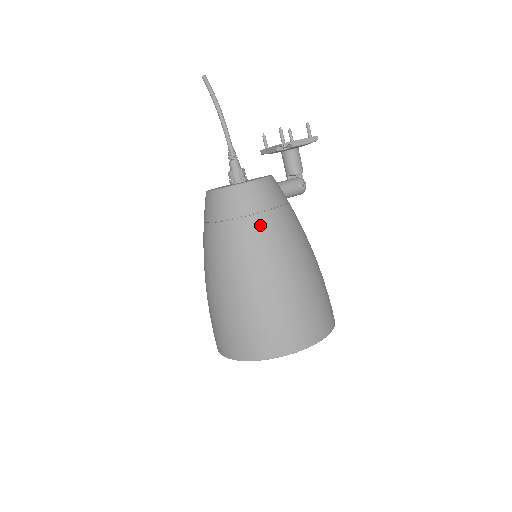
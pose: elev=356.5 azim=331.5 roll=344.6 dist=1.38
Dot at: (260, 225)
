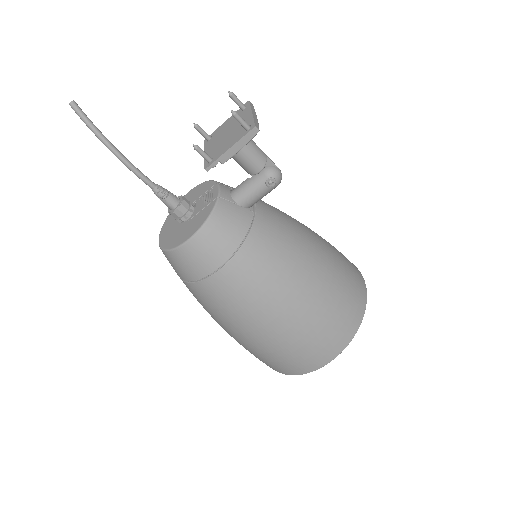
Dot at: (214, 289)
